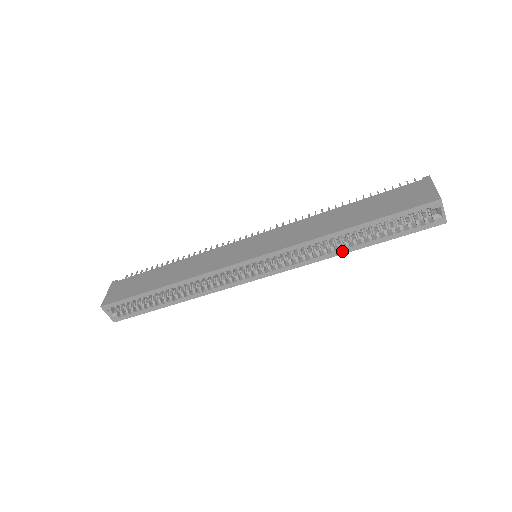
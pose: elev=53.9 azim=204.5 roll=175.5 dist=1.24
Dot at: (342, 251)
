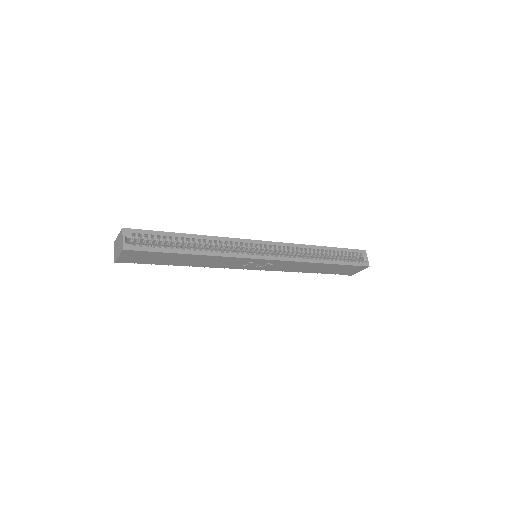
Dot at: (318, 261)
